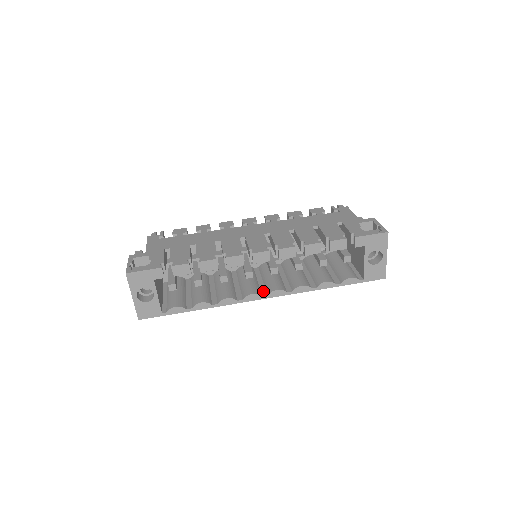
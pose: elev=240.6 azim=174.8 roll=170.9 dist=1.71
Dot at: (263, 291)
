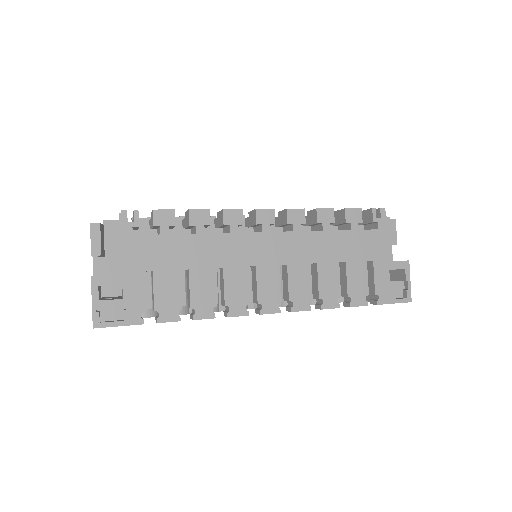
Dot at: (250, 299)
